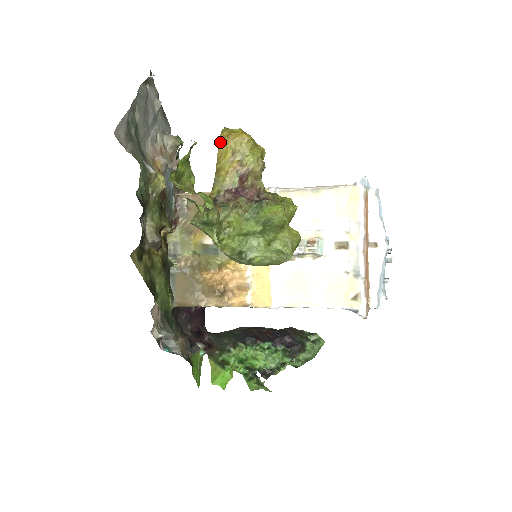
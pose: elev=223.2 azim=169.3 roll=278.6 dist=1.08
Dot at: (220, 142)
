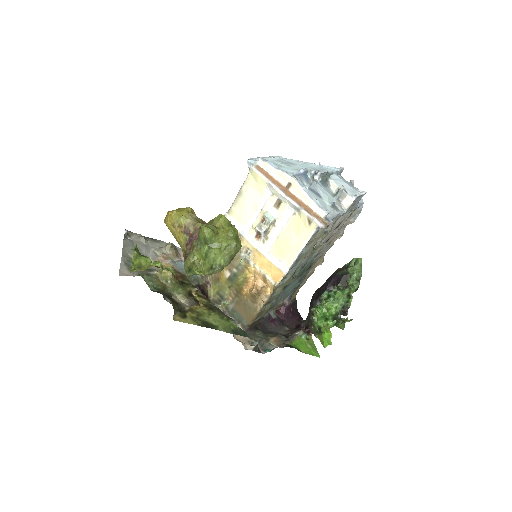
Dot at: occluded
